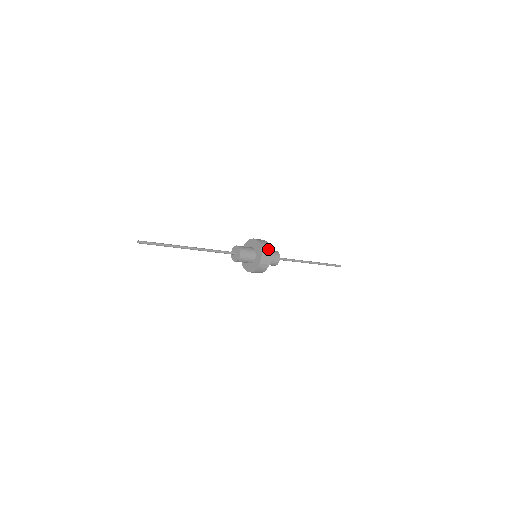
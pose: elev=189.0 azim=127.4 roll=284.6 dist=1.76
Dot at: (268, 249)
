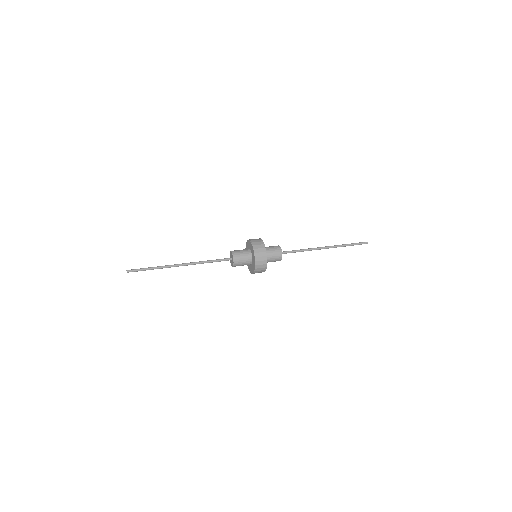
Dot at: (264, 265)
